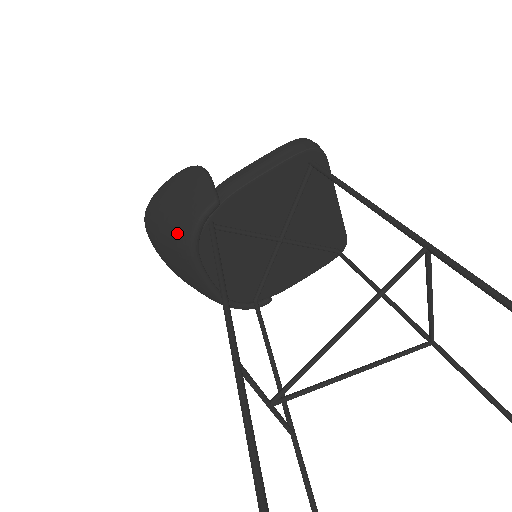
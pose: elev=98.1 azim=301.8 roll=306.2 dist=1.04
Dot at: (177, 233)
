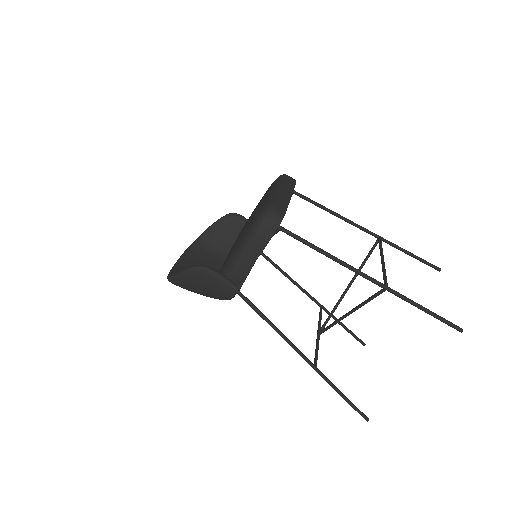
Dot at: occluded
